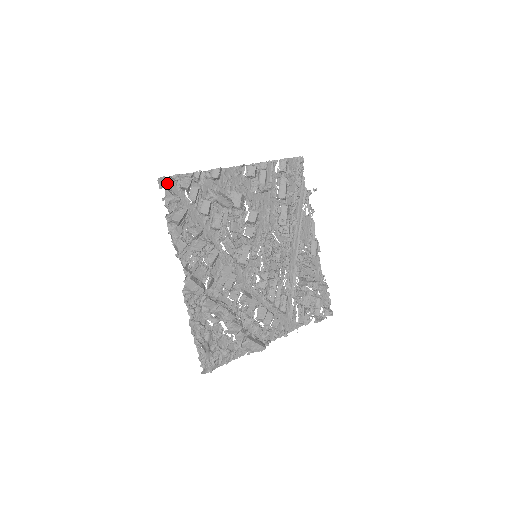
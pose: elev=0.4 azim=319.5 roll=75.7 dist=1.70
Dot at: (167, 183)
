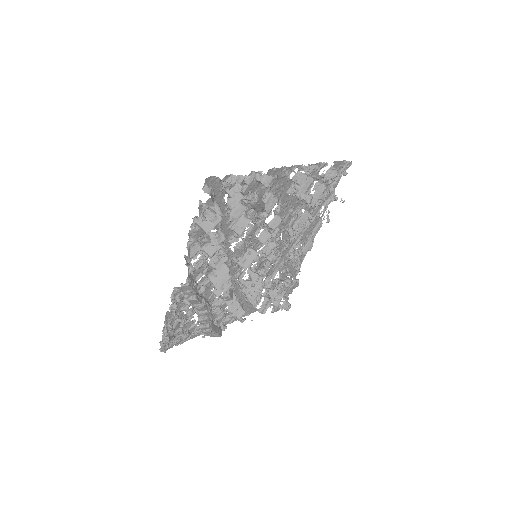
Dot at: (213, 183)
